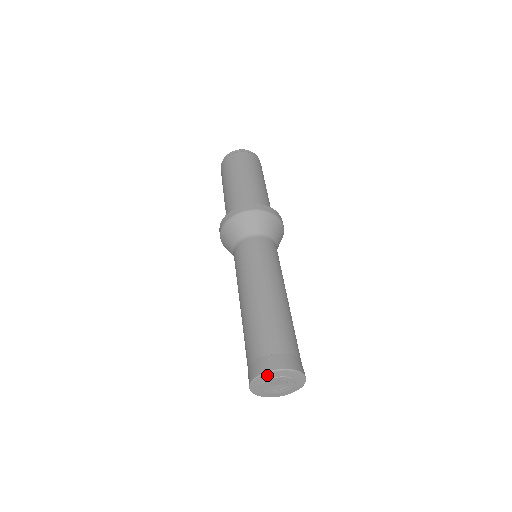
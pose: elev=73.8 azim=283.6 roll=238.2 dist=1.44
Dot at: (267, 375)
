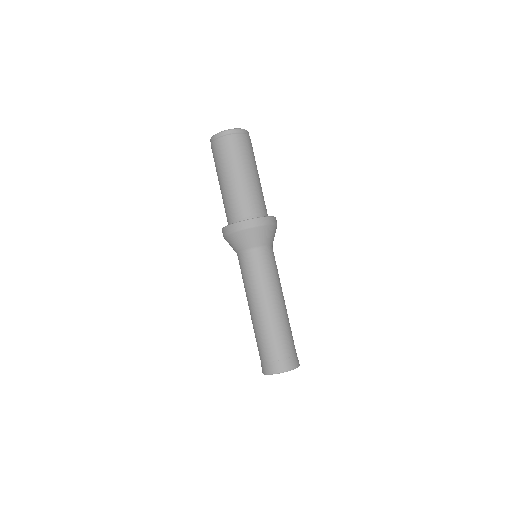
Dot at: occluded
